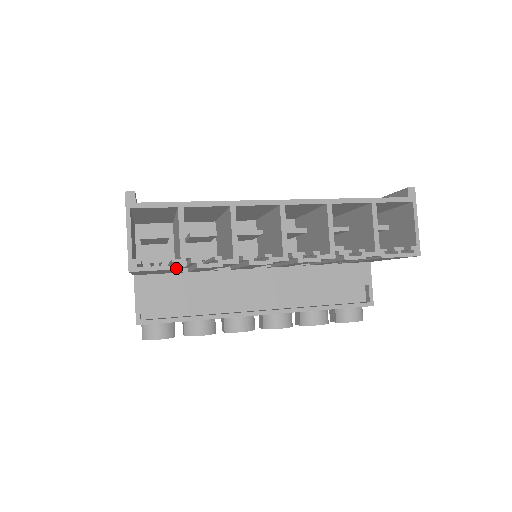
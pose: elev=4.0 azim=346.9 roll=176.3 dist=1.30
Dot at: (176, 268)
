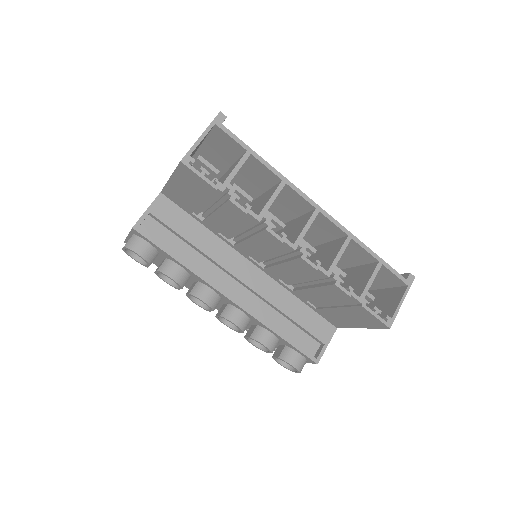
Dot at: (215, 187)
